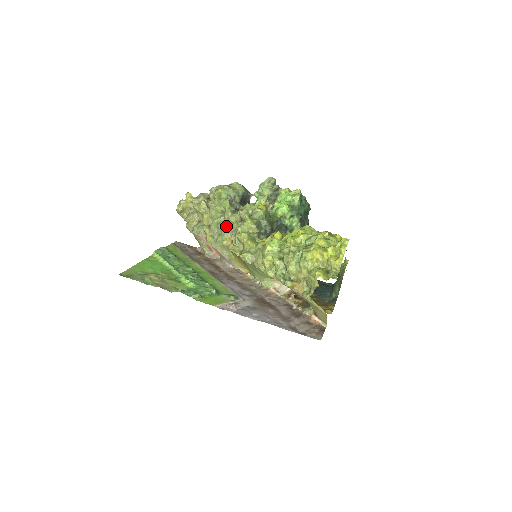
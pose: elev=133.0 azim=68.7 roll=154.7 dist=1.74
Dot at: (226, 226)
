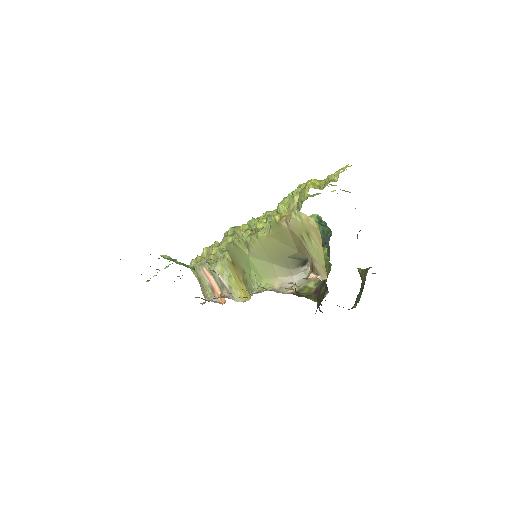
Dot at: occluded
